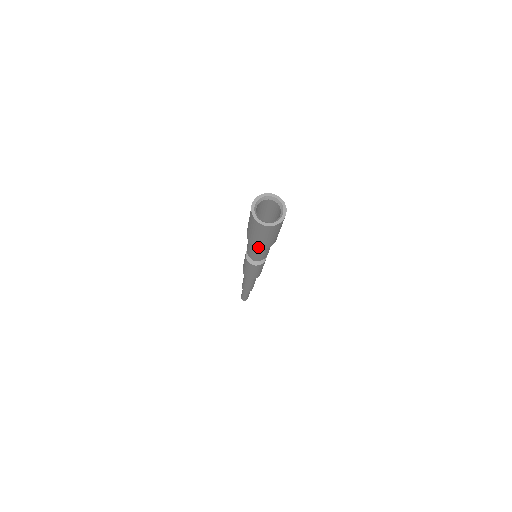
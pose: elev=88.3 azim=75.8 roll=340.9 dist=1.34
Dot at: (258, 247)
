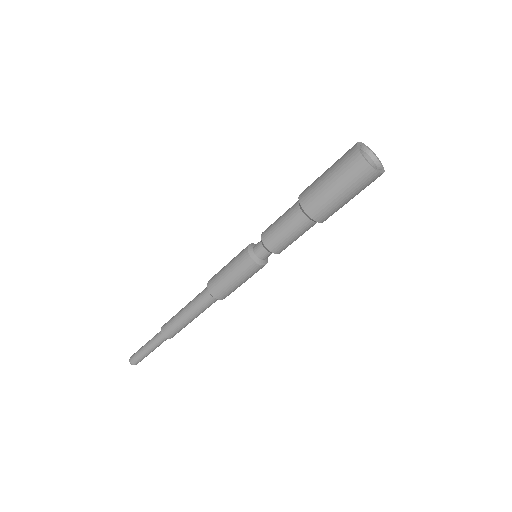
Dot at: (309, 211)
